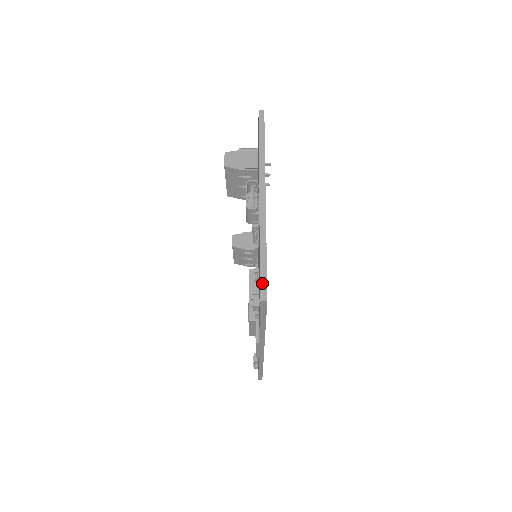
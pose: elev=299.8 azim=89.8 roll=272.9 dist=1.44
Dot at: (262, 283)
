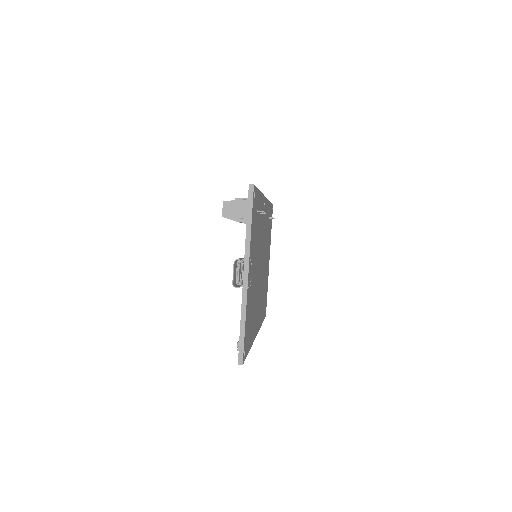
Dot at: (240, 352)
